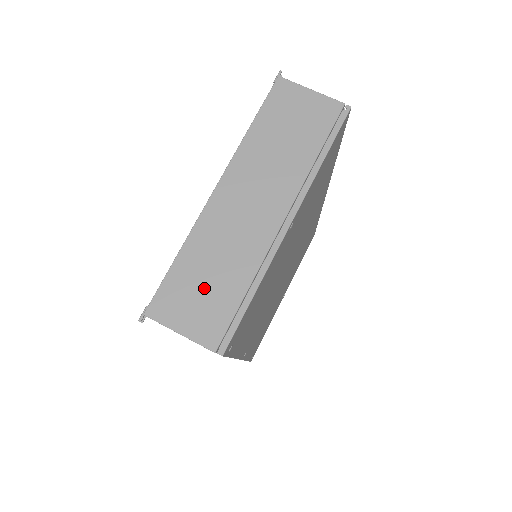
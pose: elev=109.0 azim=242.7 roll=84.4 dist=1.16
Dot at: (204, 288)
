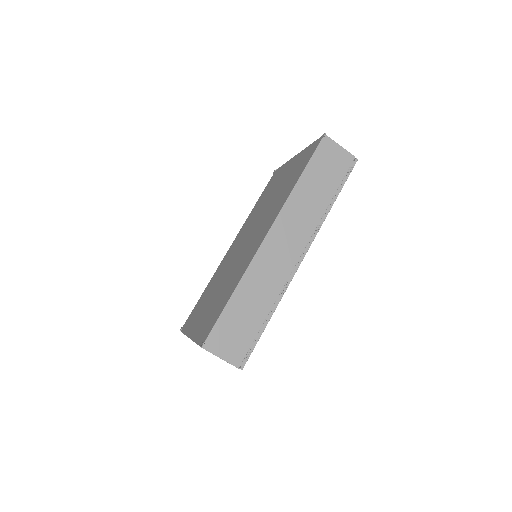
Dot at: occluded
